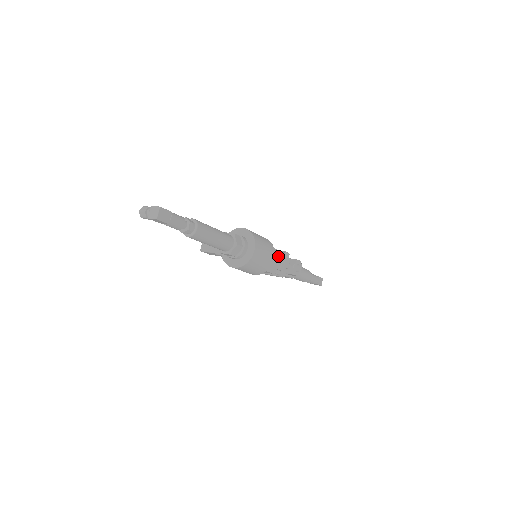
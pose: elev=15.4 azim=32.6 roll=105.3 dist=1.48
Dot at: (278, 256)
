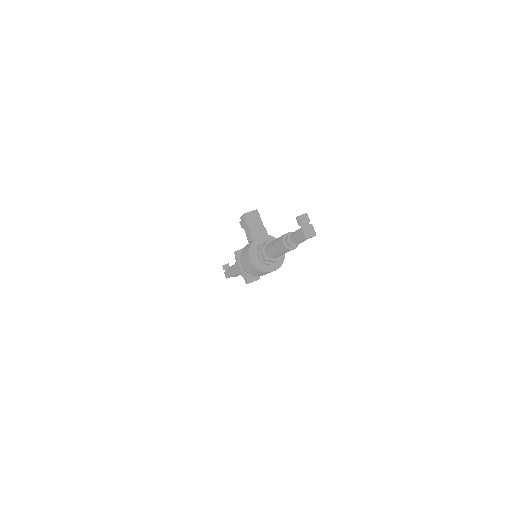
Dot at: occluded
